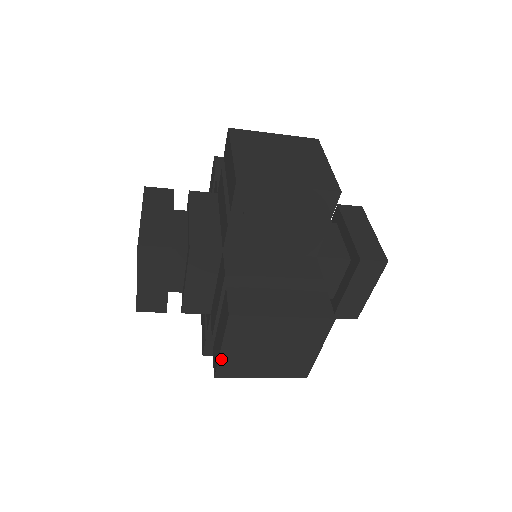
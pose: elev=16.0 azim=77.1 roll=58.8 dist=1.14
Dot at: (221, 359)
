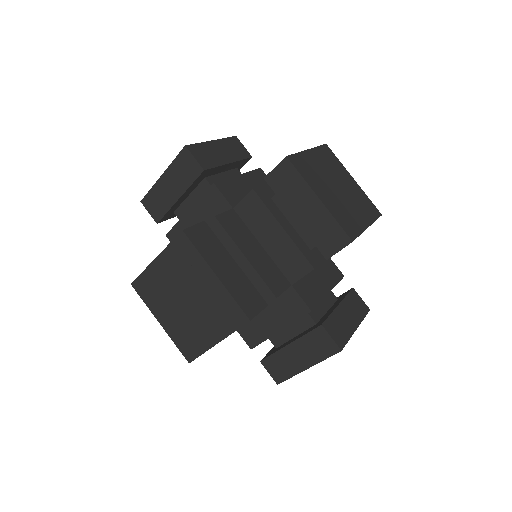
Dot at: (298, 373)
